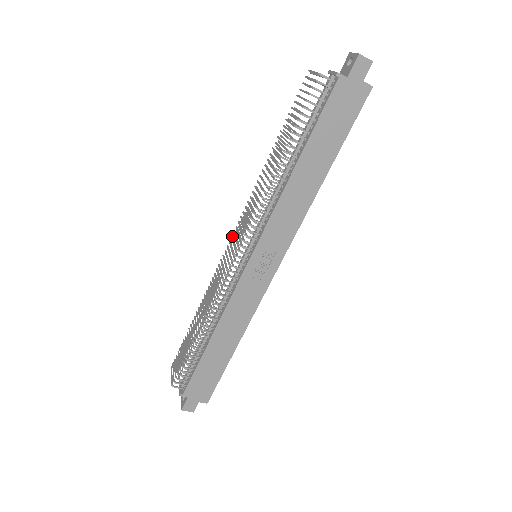
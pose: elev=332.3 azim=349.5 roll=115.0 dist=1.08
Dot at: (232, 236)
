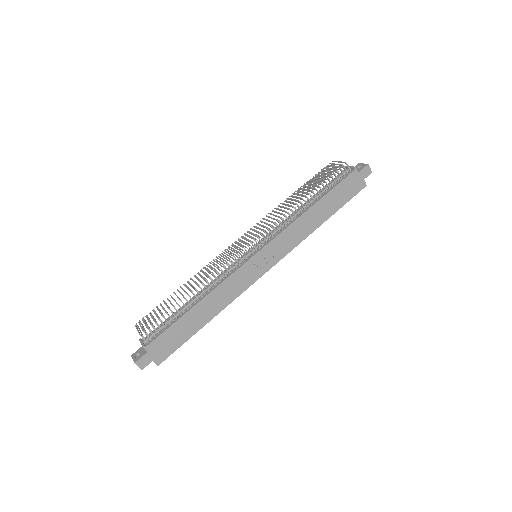
Dot at: (242, 237)
